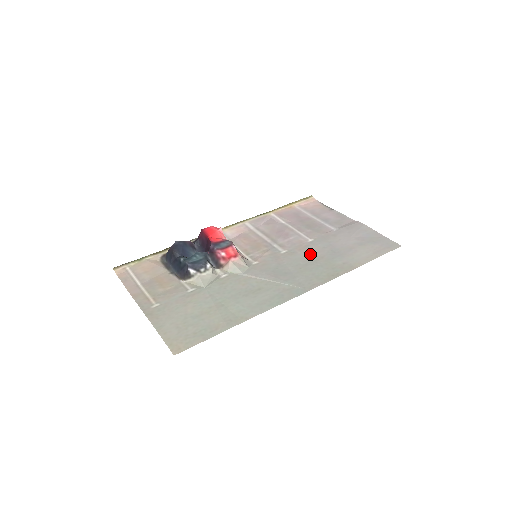
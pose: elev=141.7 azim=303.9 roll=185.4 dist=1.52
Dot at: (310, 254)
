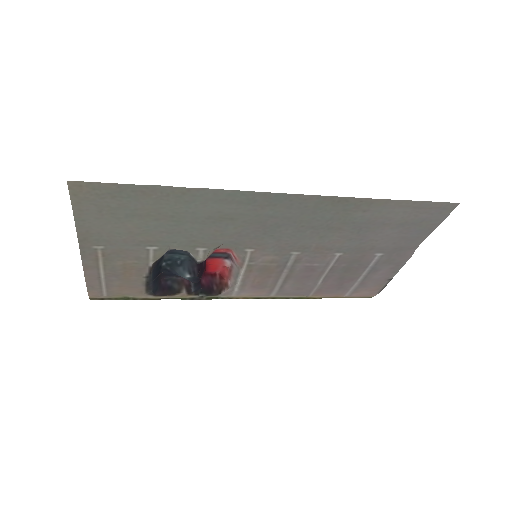
Dot at: (326, 238)
